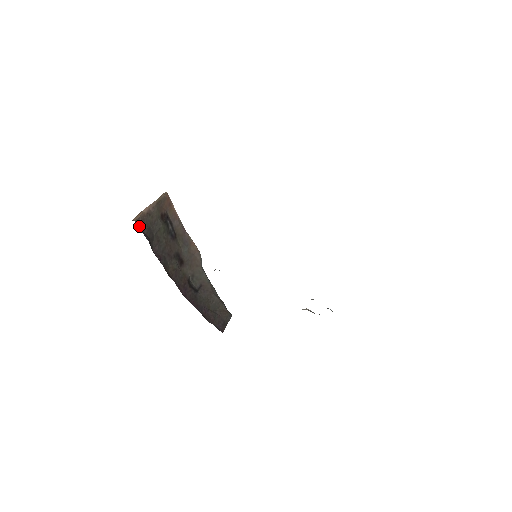
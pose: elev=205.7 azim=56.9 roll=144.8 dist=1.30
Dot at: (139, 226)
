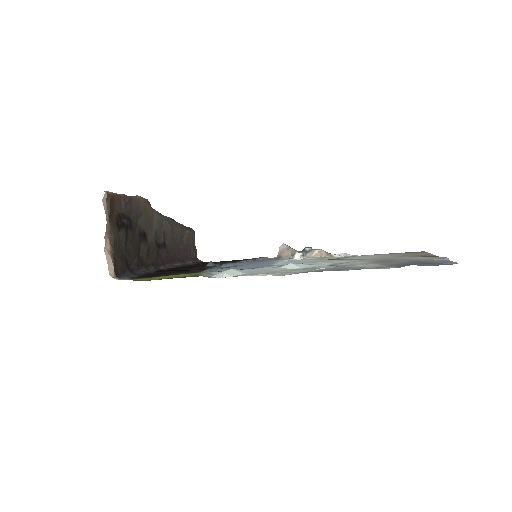
Dot at: (117, 272)
